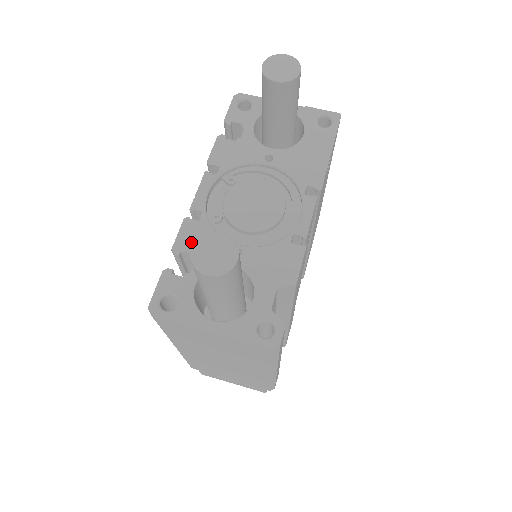
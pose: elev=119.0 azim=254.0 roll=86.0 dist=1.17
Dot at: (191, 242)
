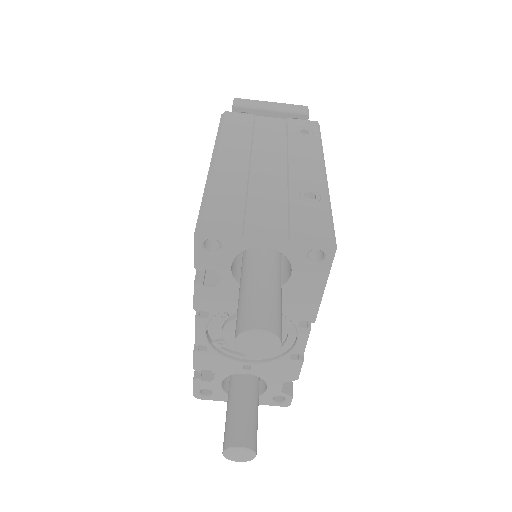
Dot at: (207, 364)
